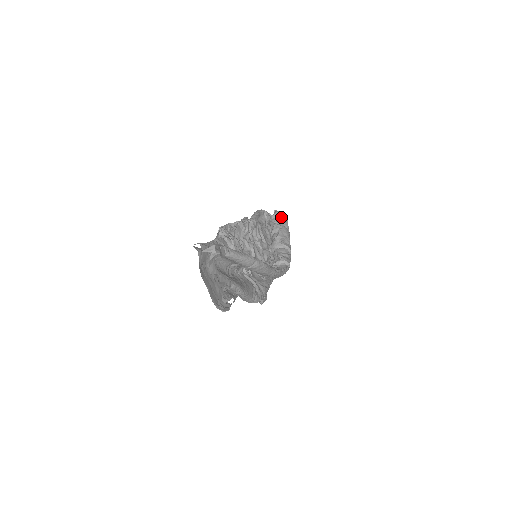
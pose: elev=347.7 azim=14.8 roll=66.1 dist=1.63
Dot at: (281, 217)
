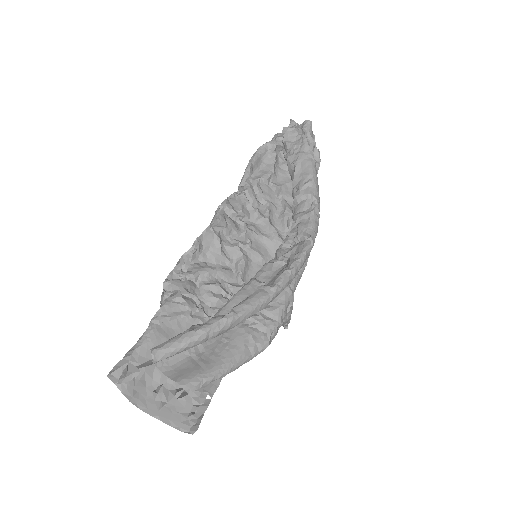
Dot at: (295, 134)
